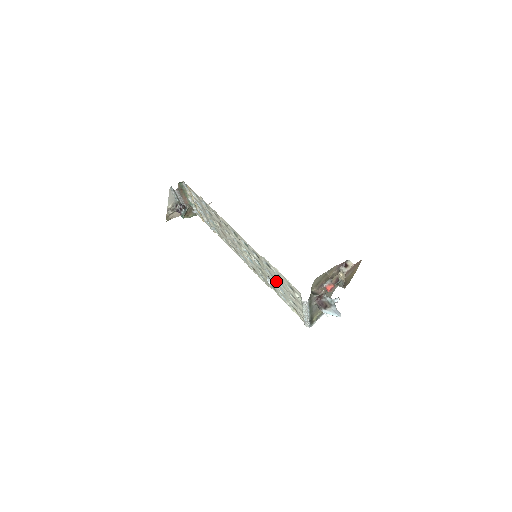
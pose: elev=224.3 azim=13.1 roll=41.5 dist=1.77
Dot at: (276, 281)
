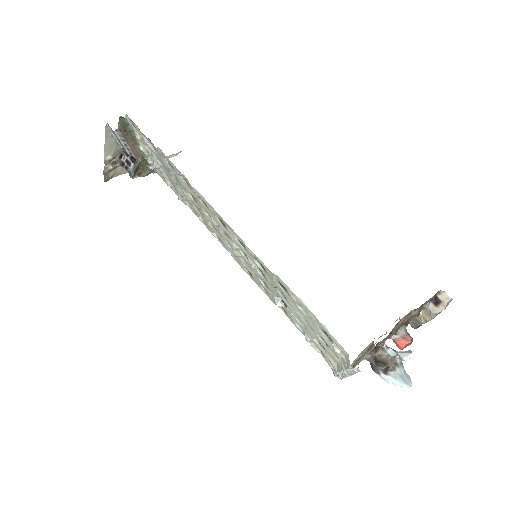
Dot at: (293, 309)
